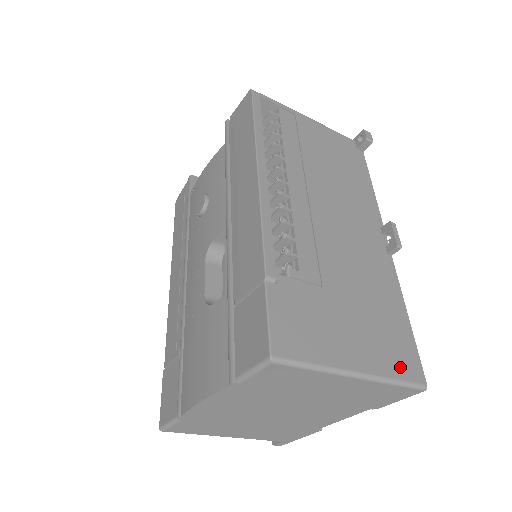
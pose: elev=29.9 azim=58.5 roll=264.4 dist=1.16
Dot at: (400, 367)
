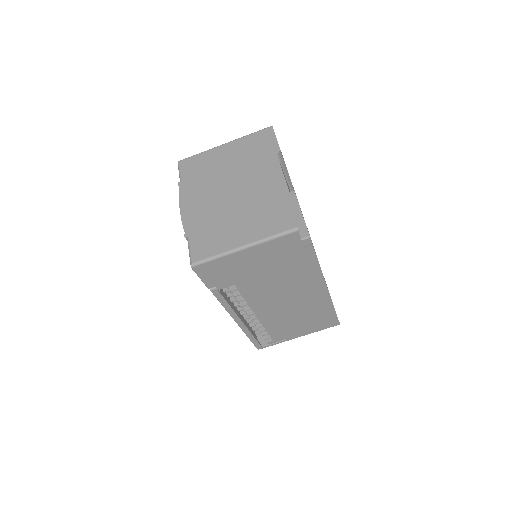
Dot at: occluded
